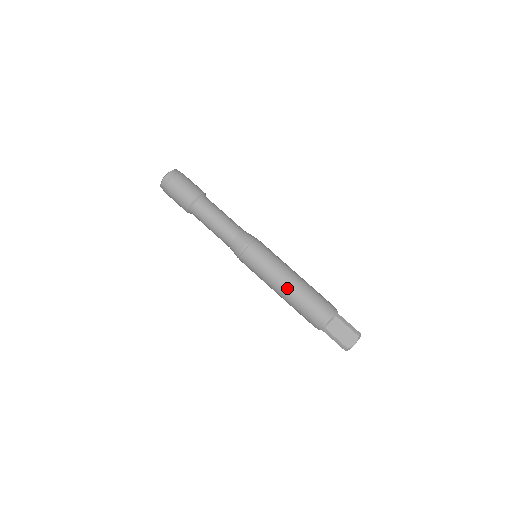
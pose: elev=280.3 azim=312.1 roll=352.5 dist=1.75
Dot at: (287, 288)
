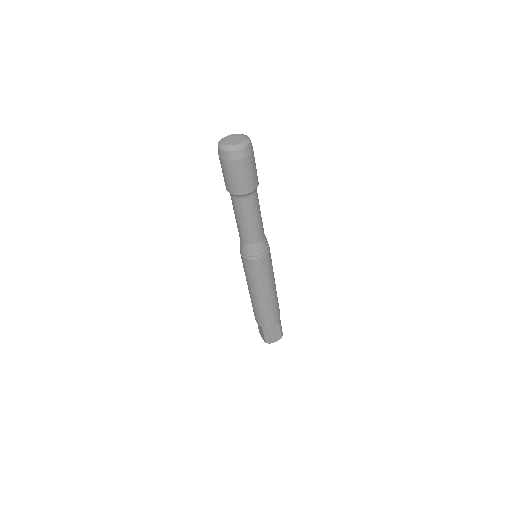
Dot at: (265, 297)
